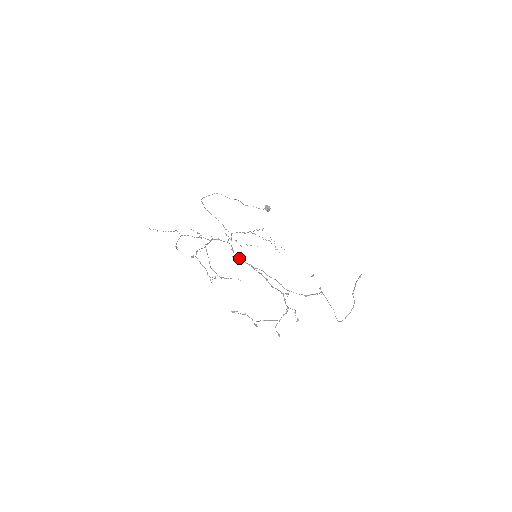
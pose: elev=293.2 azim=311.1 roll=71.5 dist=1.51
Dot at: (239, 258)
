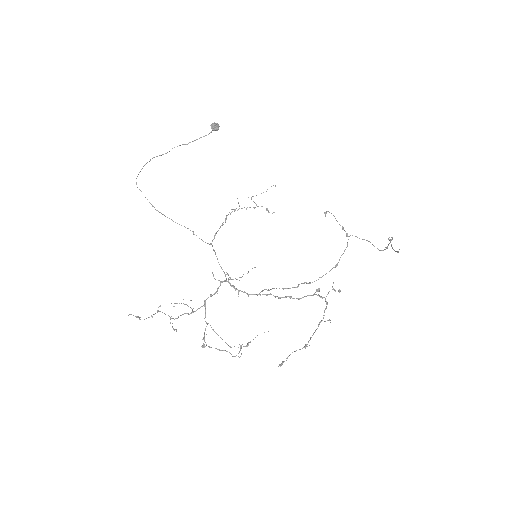
Dot at: occluded
